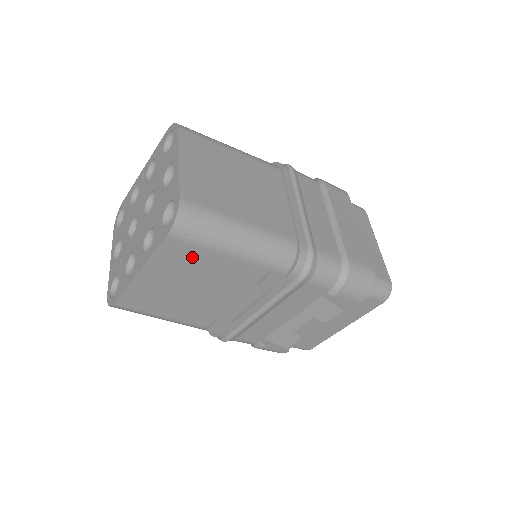
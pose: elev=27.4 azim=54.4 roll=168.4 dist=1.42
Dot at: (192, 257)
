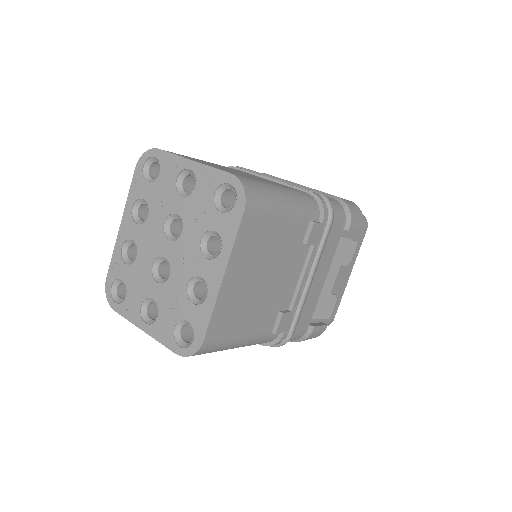
Dot at: (261, 231)
